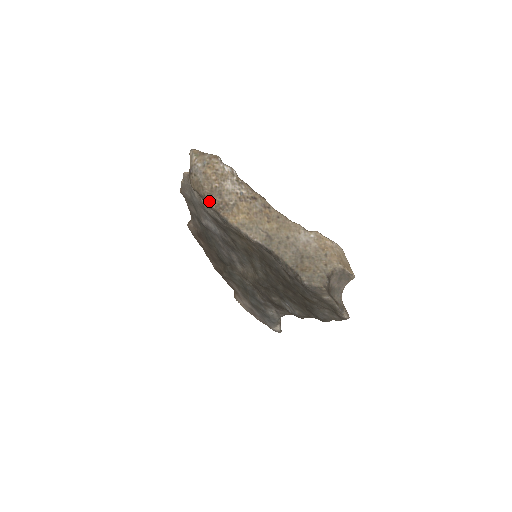
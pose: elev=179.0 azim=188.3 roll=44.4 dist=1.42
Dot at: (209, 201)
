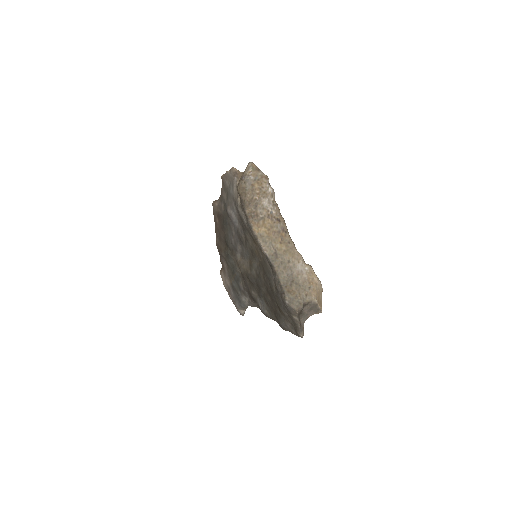
Dot at: (246, 207)
